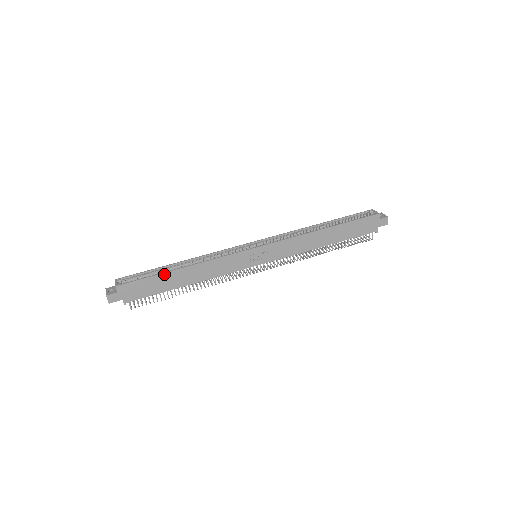
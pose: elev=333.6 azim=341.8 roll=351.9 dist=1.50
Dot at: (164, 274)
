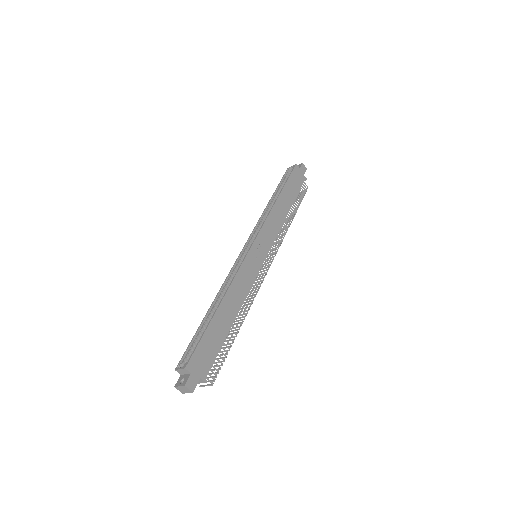
Dot at: (211, 322)
